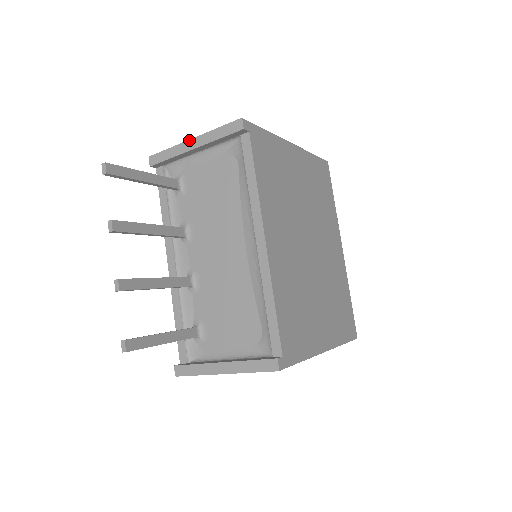
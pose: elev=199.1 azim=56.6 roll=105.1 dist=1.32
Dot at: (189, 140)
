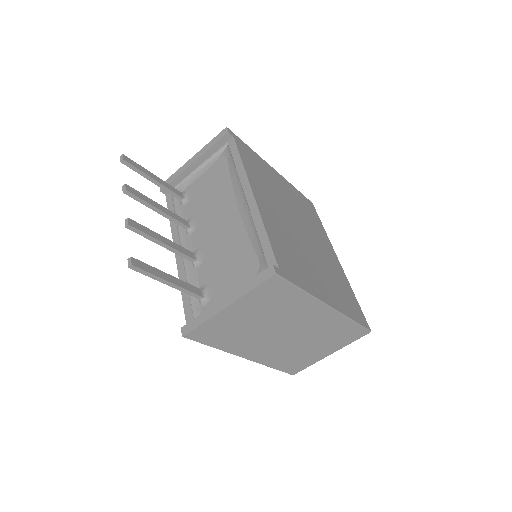
Dot at: (190, 159)
